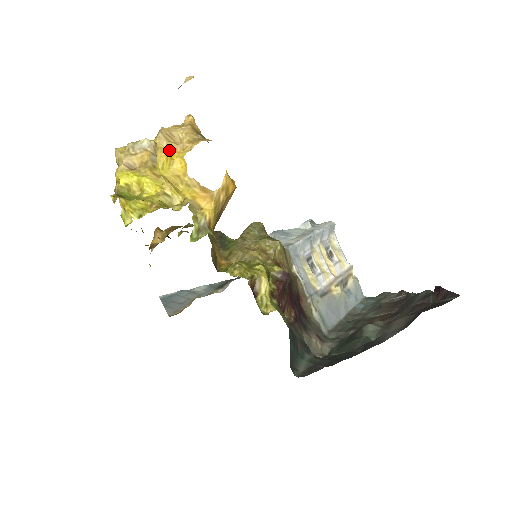
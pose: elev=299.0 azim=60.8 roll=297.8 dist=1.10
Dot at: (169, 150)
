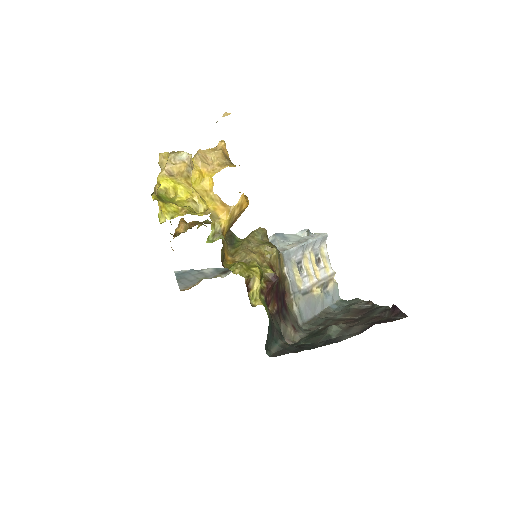
Dot at: (202, 169)
